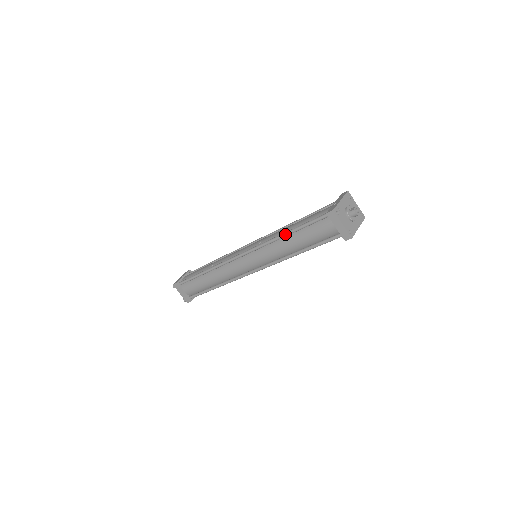
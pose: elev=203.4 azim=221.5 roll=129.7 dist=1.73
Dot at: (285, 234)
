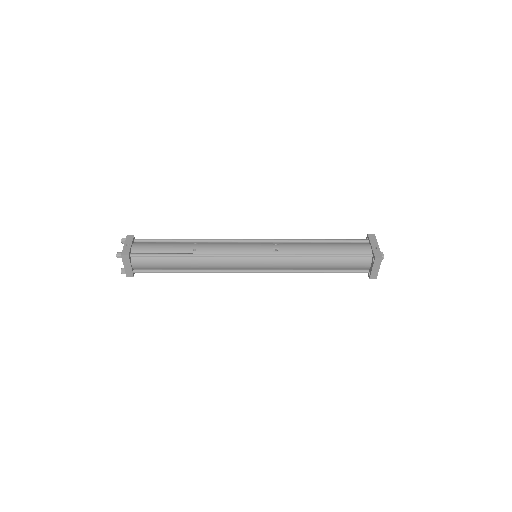
Dot at: (318, 256)
